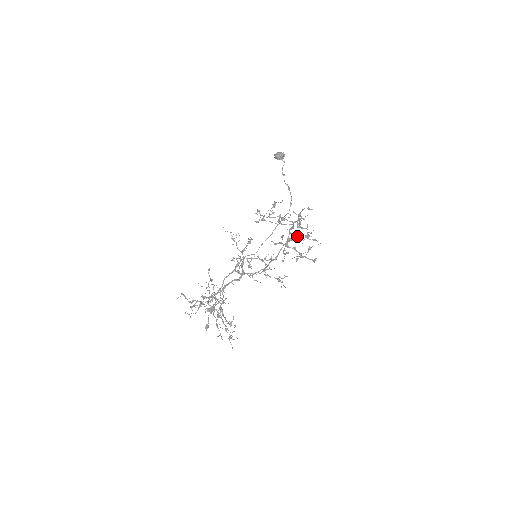
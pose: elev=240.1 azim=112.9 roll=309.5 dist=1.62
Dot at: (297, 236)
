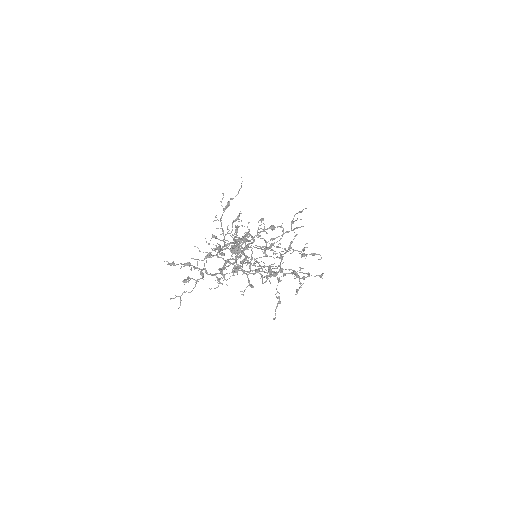
Dot at: (294, 250)
